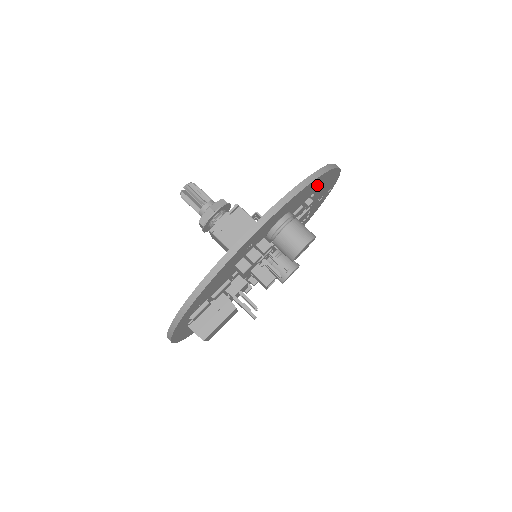
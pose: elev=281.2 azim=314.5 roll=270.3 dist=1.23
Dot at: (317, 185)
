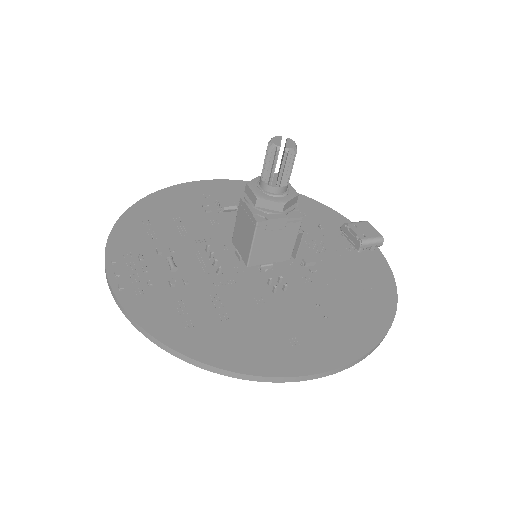
Dot at: occluded
